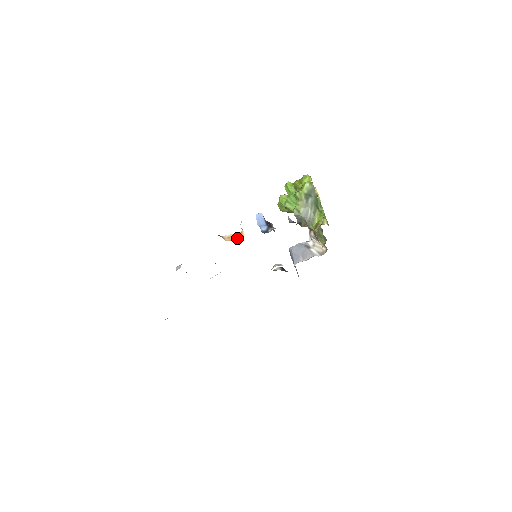
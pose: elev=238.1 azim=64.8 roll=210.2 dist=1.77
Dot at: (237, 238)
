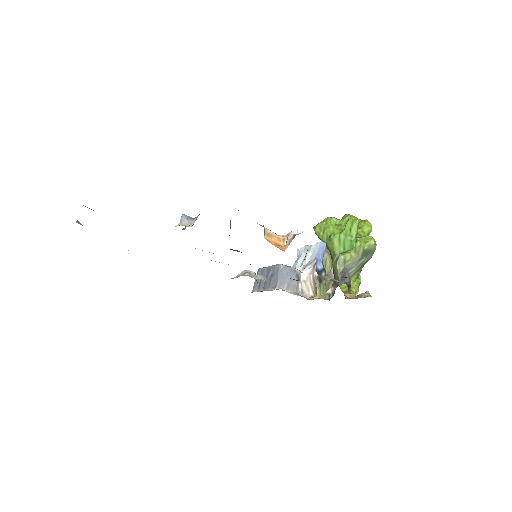
Dot at: (277, 243)
